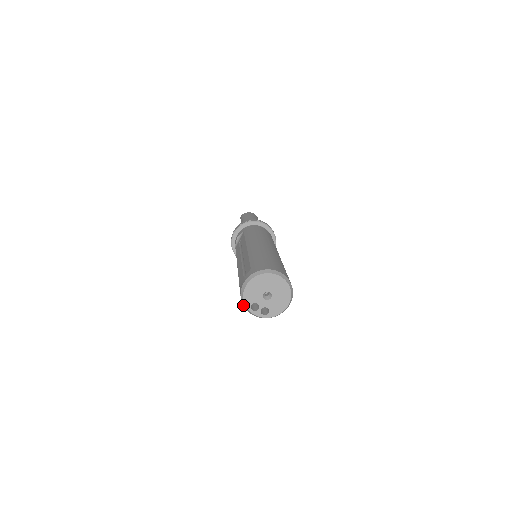
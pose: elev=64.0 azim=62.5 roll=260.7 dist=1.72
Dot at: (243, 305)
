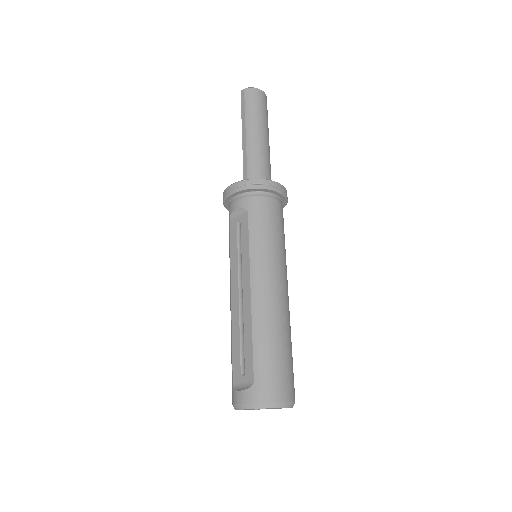
Dot at: occluded
